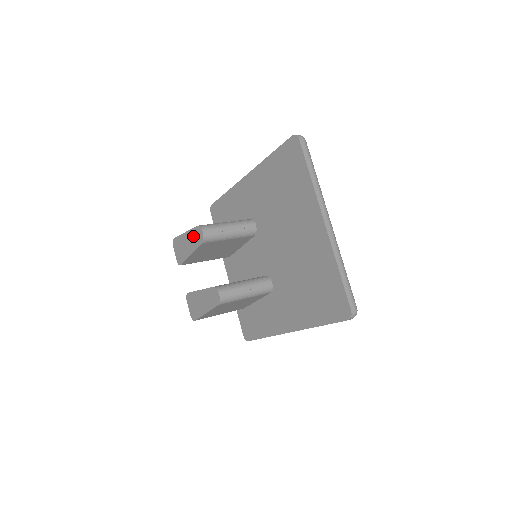
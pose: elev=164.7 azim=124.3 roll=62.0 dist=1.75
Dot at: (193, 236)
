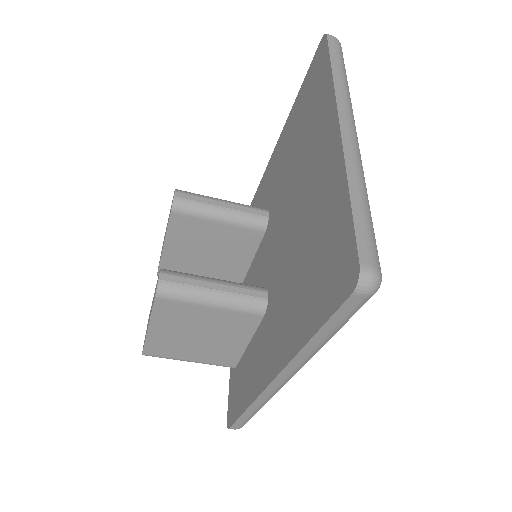
Dot at: occluded
